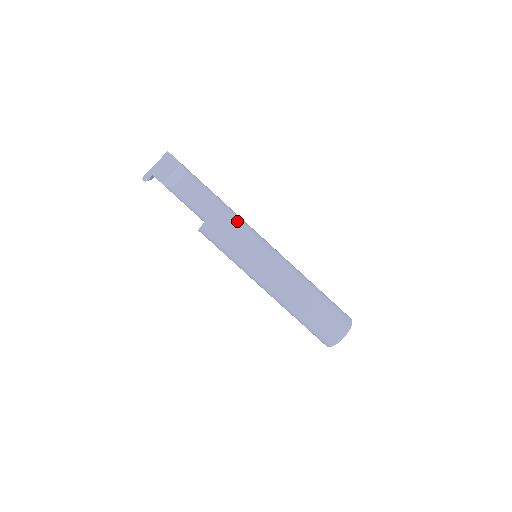
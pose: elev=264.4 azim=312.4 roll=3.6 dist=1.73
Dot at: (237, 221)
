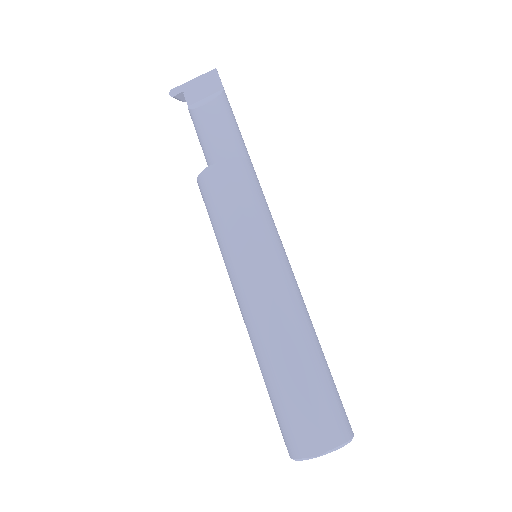
Dot at: (249, 188)
